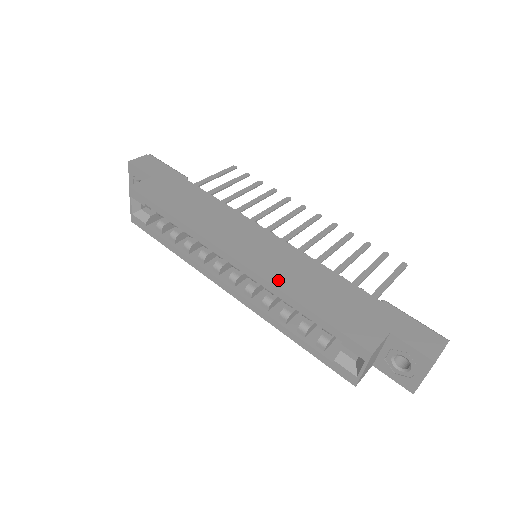
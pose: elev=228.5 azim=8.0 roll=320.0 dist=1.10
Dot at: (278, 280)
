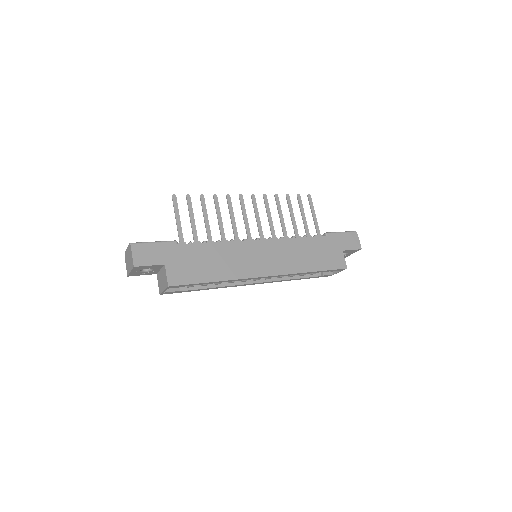
Dot at: (293, 268)
